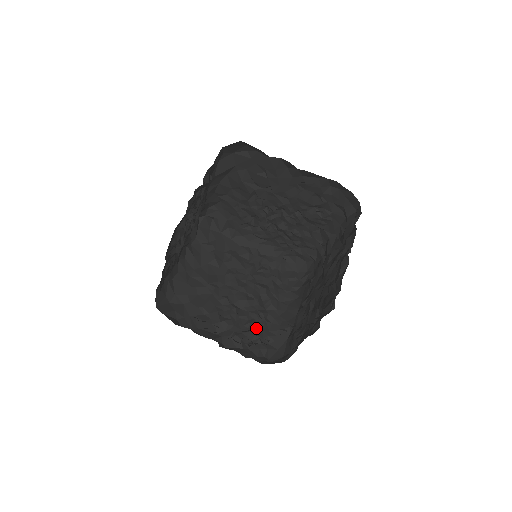
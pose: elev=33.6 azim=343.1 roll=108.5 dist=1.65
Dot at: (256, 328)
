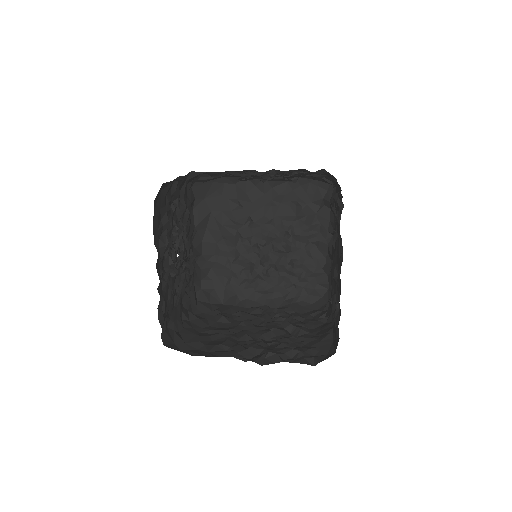
Dot at: (292, 347)
